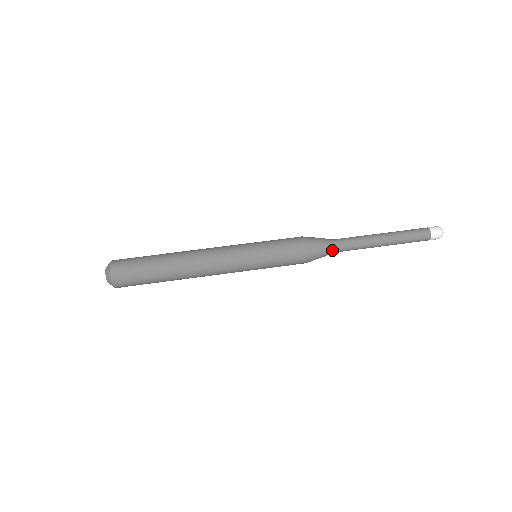
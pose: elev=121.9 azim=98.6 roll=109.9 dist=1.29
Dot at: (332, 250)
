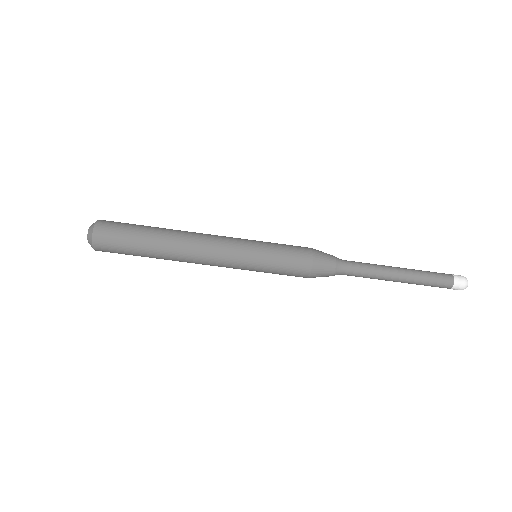
Dot at: (340, 273)
